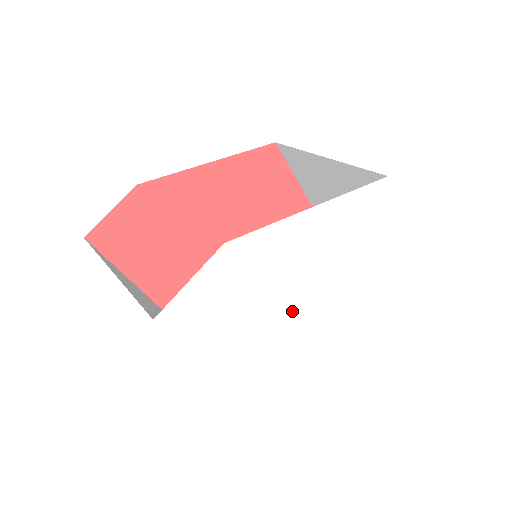
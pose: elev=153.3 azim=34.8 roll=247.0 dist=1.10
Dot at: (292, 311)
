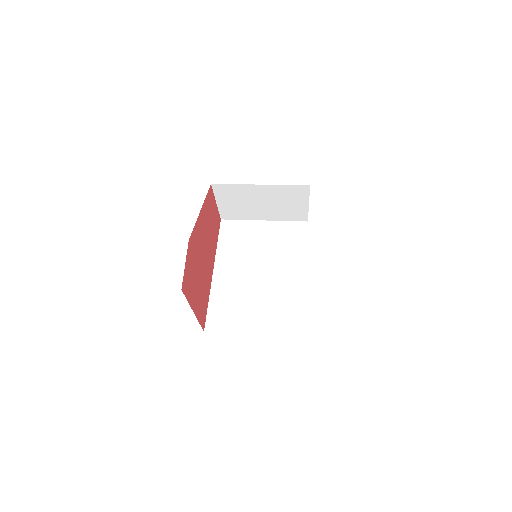
Dot at: occluded
